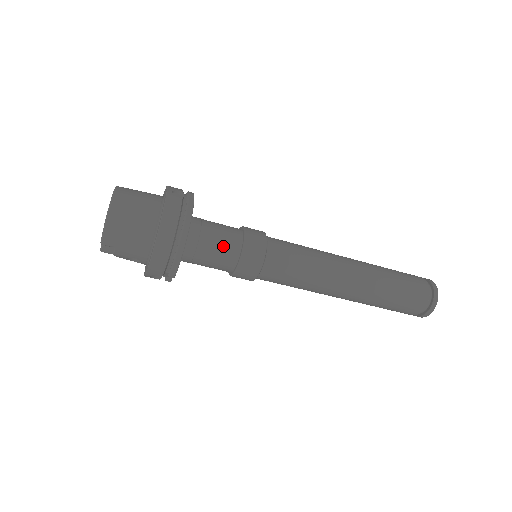
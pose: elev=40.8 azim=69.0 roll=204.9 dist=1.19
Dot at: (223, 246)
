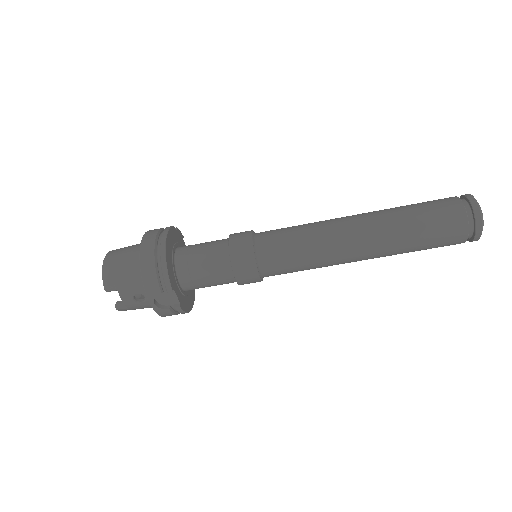
Dot at: (211, 250)
